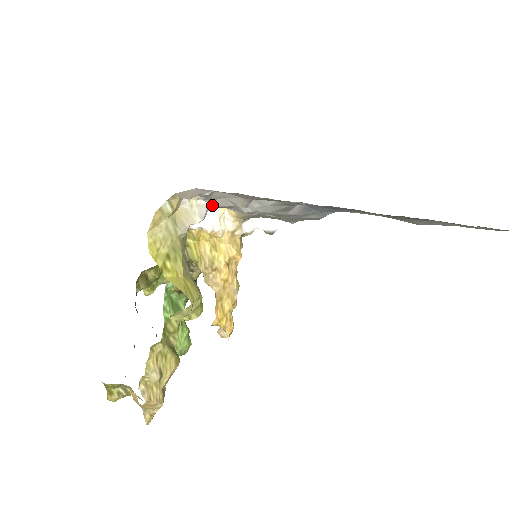
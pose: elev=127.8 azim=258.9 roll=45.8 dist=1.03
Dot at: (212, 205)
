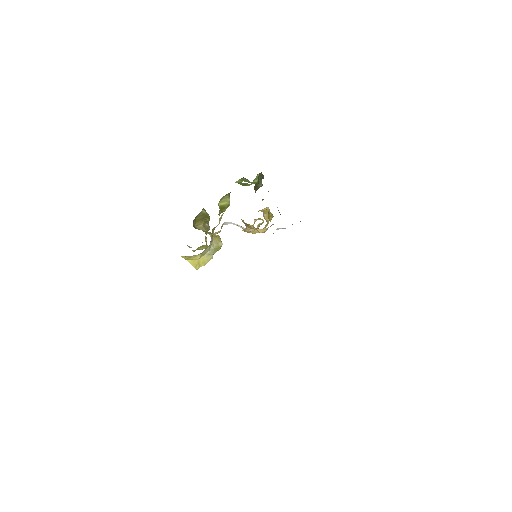
Dot at: occluded
